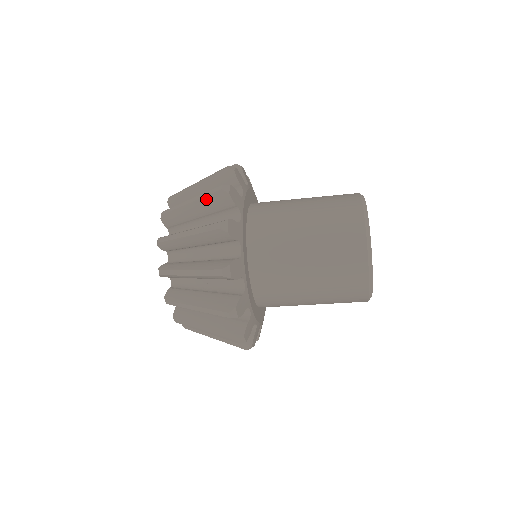
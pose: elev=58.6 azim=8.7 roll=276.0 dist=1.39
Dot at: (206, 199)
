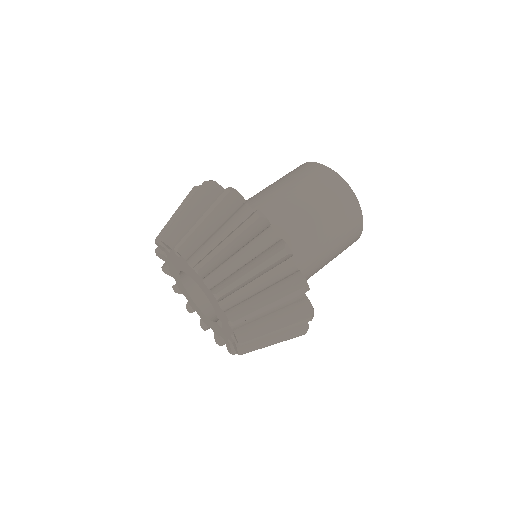
Dot at: (186, 201)
